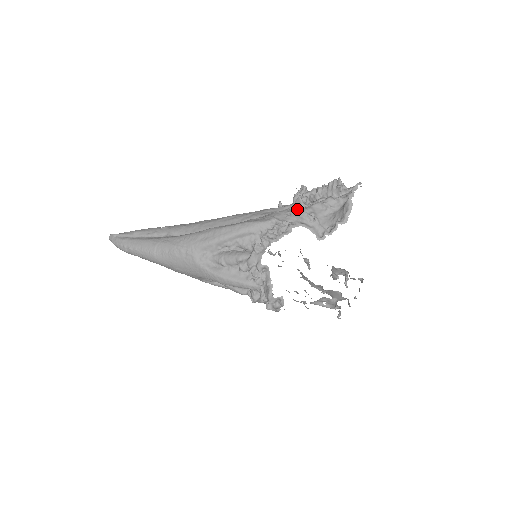
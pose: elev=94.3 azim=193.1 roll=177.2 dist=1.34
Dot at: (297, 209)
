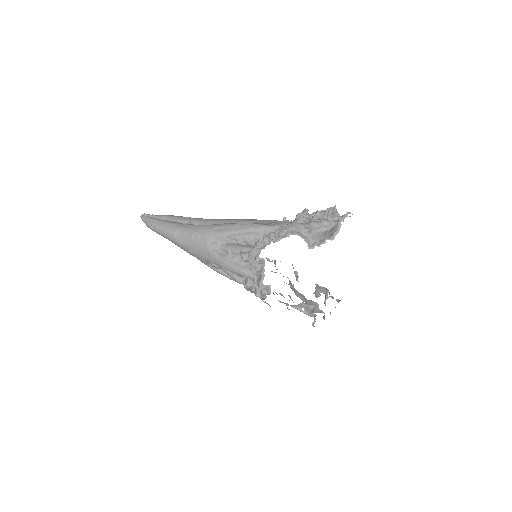
Dot at: (297, 222)
